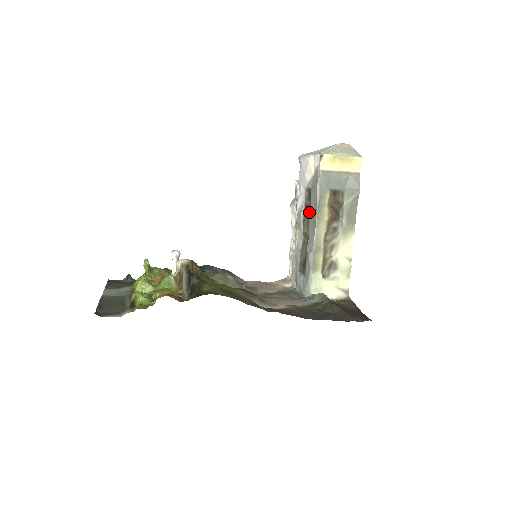
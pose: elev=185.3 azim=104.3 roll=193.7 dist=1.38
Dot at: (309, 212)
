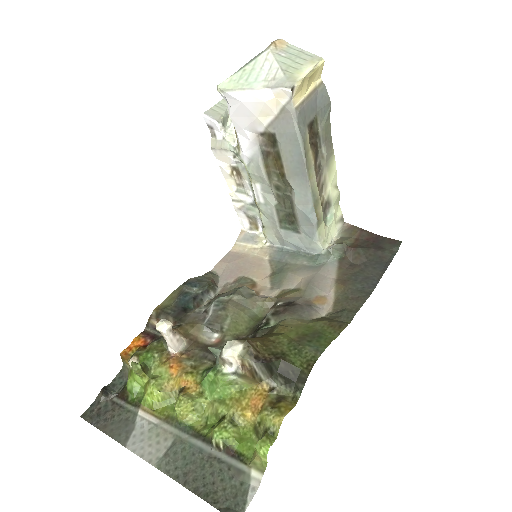
Dot at: (280, 162)
